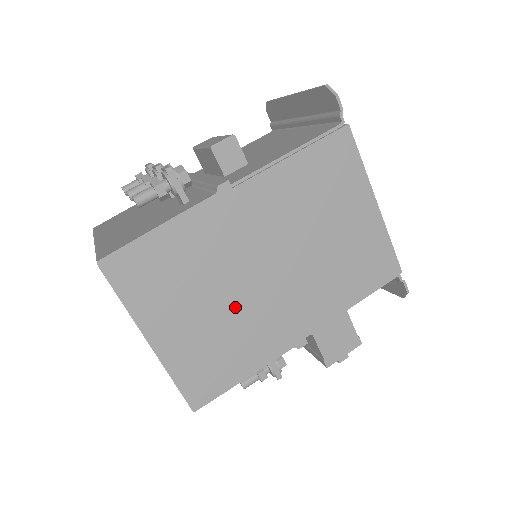
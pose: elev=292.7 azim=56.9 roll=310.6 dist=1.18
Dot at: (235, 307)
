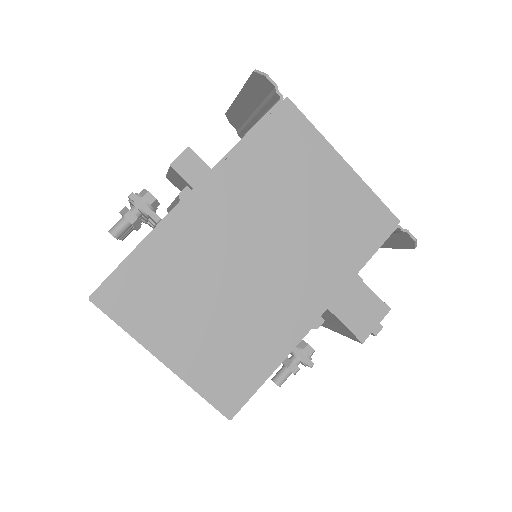
Dot at: (236, 304)
